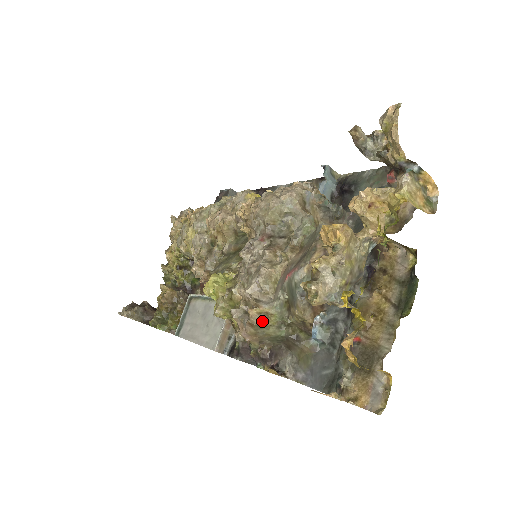
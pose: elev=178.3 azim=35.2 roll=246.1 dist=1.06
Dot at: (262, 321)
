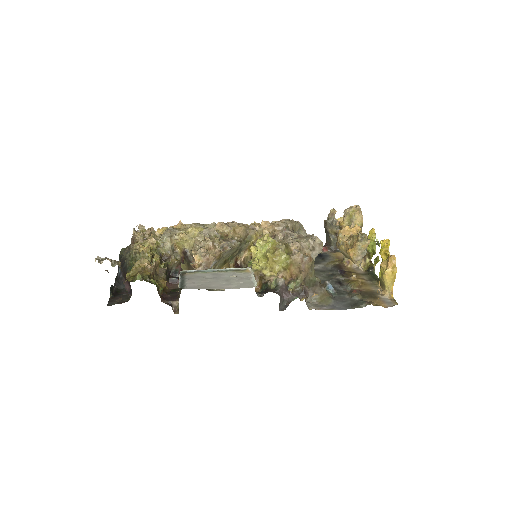
Dot at: occluded
